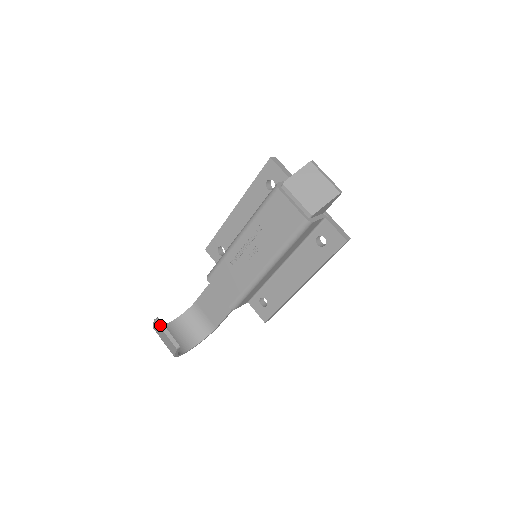
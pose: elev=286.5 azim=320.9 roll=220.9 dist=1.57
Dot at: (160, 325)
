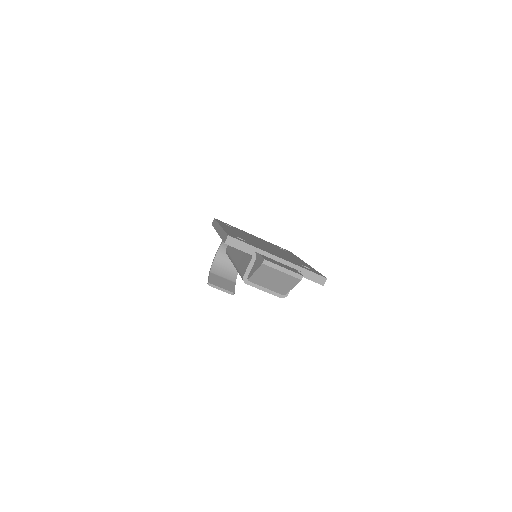
Dot at: (214, 287)
